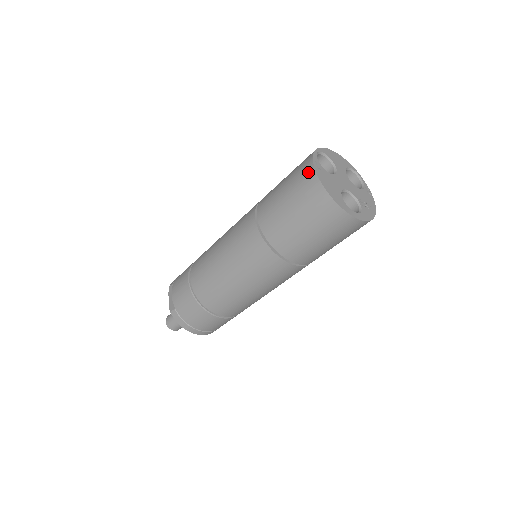
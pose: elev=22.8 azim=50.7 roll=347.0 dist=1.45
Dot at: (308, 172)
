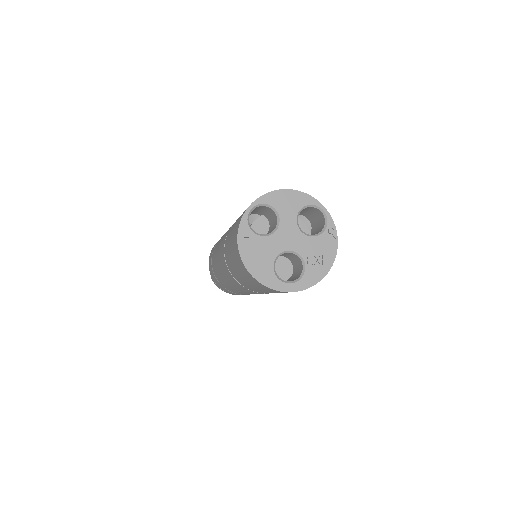
Dot at: (235, 241)
